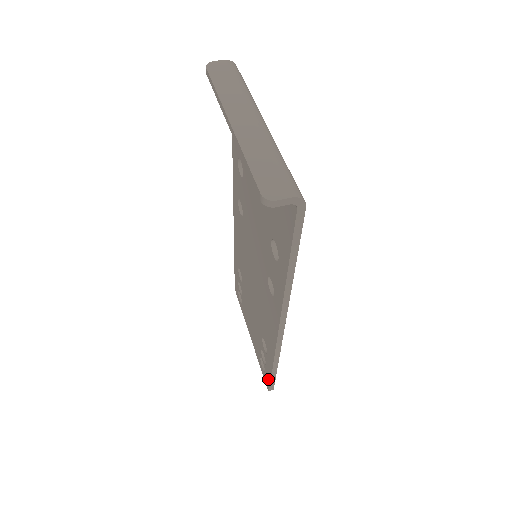
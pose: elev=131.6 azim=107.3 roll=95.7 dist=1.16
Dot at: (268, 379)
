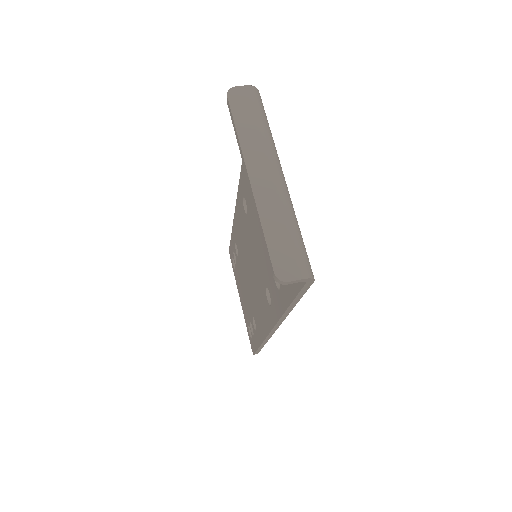
Dot at: (254, 347)
